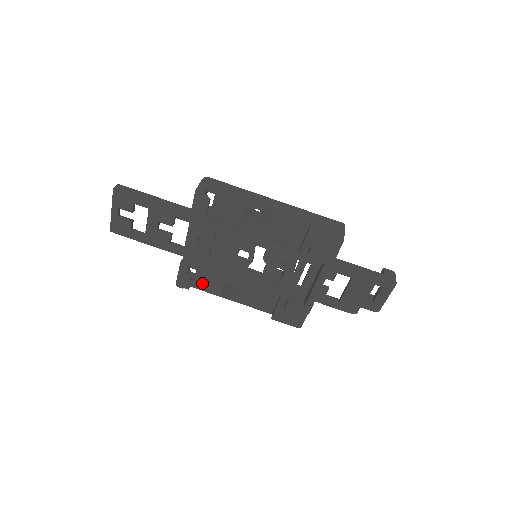
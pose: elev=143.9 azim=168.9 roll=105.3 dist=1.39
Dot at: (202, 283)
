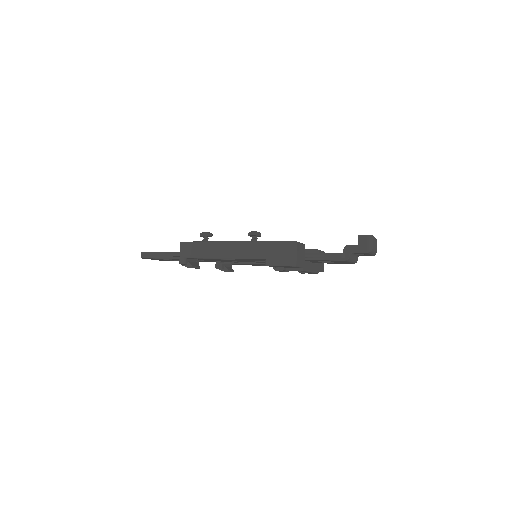
Dot at: occluded
